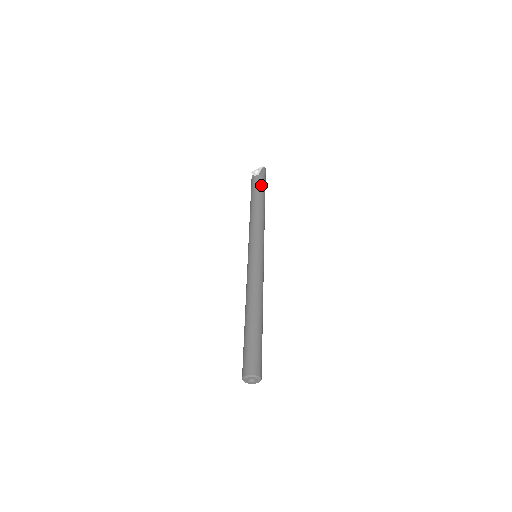
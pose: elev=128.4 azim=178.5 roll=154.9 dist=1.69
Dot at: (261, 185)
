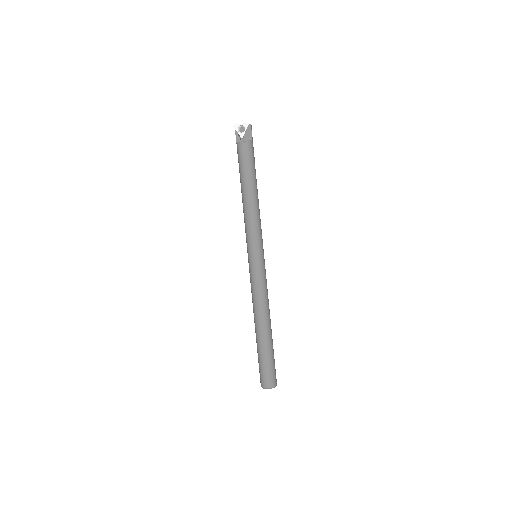
Dot at: (252, 158)
